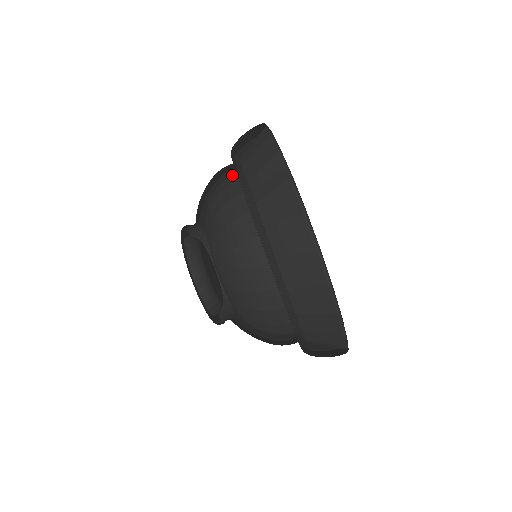
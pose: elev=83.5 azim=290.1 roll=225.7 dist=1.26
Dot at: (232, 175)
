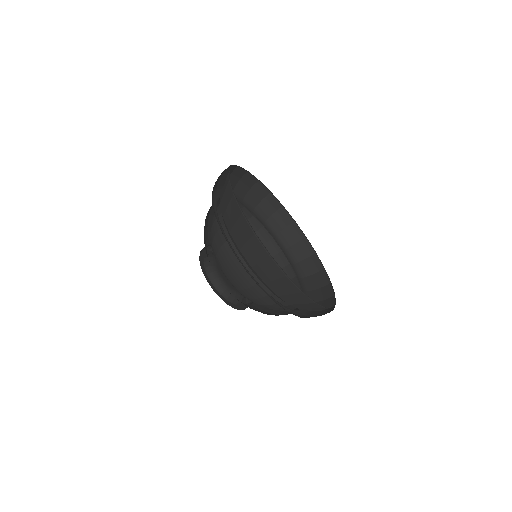
Dot at: (219, 217)
